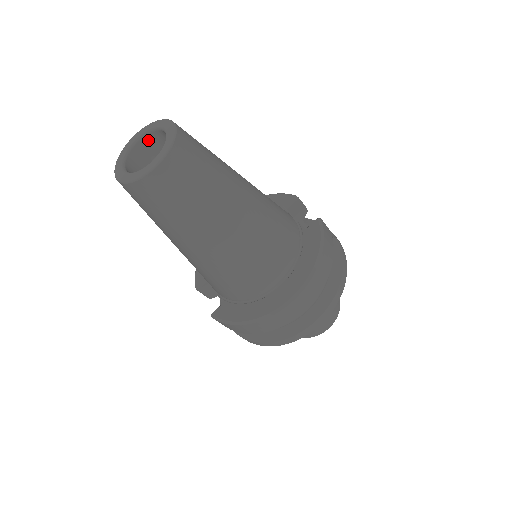
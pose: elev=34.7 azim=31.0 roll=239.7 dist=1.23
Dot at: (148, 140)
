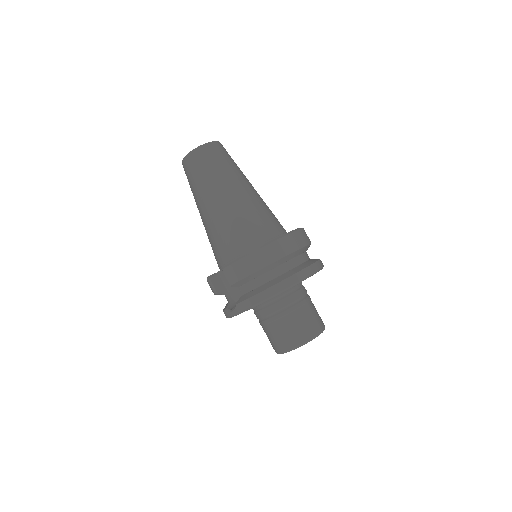
Dot at: occluded
